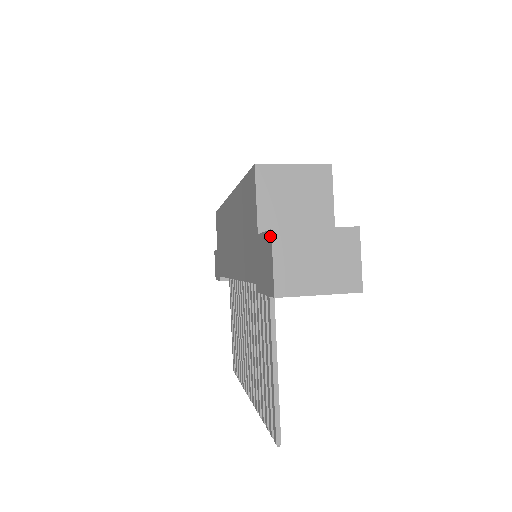
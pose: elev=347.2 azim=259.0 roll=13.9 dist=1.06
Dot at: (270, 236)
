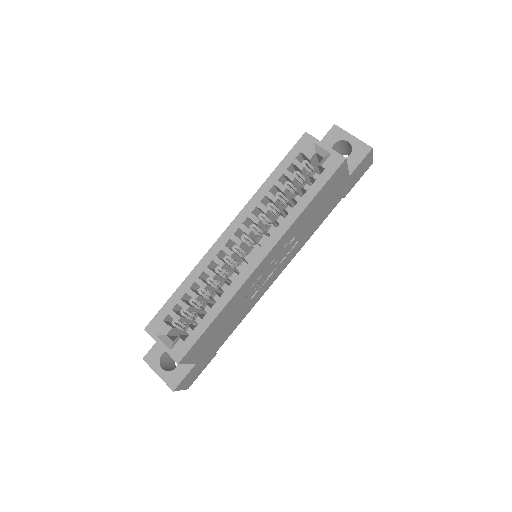
Dot at: (145, 357)
